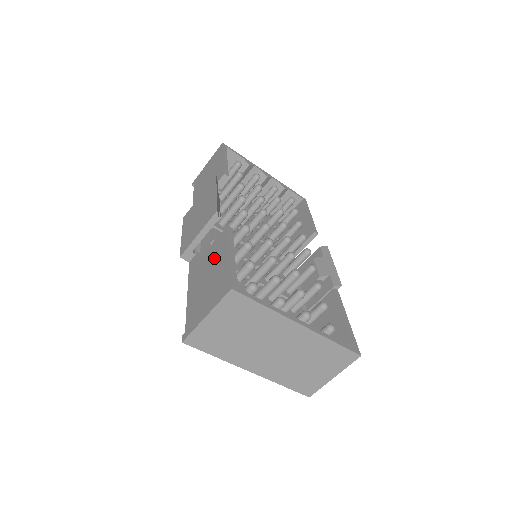
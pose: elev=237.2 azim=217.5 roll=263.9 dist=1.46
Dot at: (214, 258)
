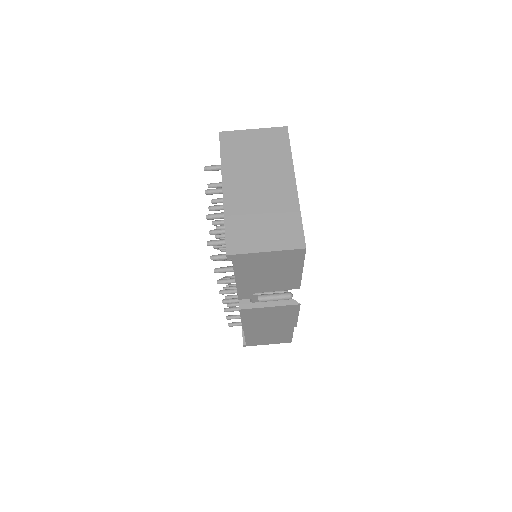
Dot at: occluded
